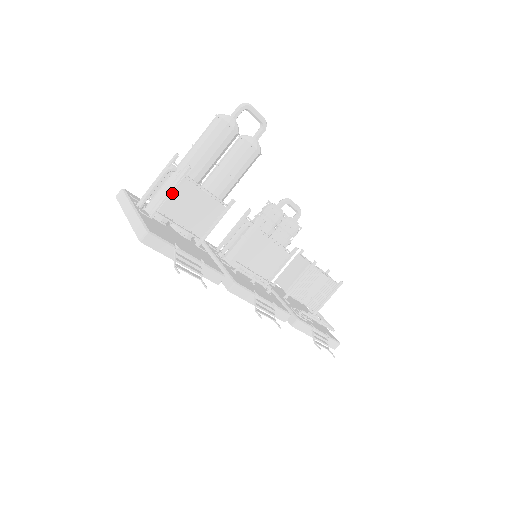
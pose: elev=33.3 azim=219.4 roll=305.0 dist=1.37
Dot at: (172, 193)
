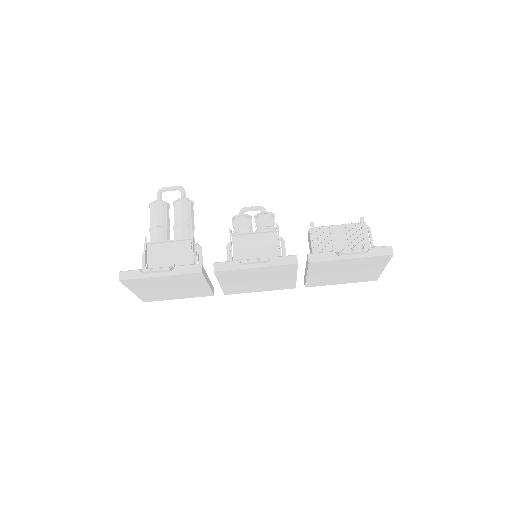
Dot at: (148, 258)
